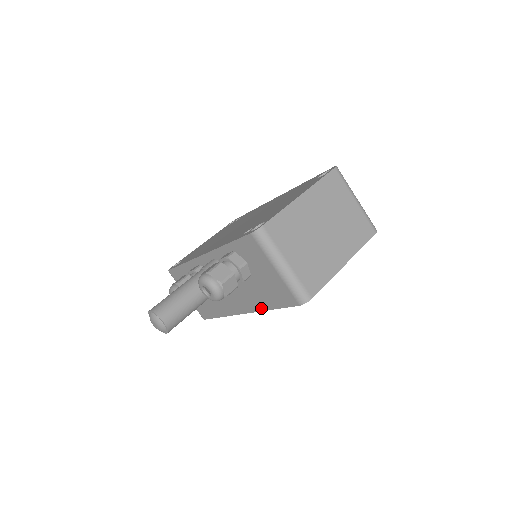
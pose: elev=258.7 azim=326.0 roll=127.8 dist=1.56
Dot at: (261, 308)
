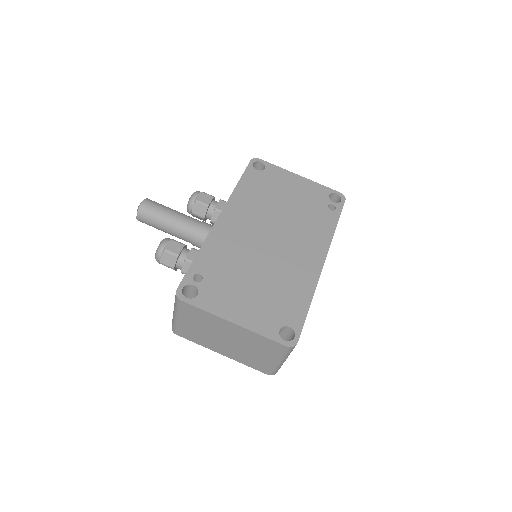
Dot at: occluded
